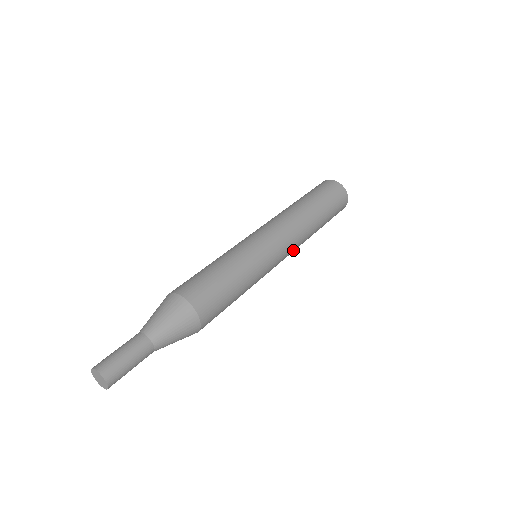
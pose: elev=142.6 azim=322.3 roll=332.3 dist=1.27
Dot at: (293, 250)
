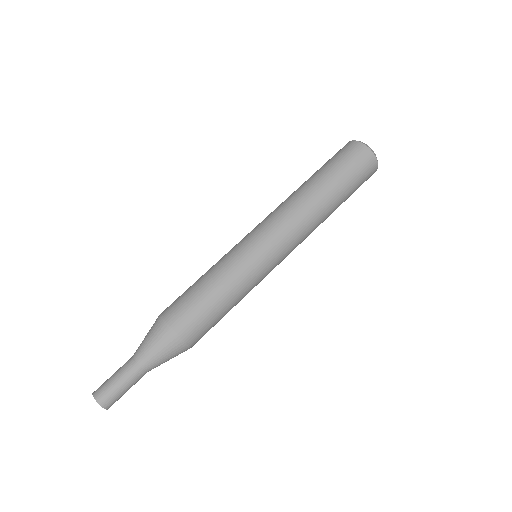
Dot at: occluded
